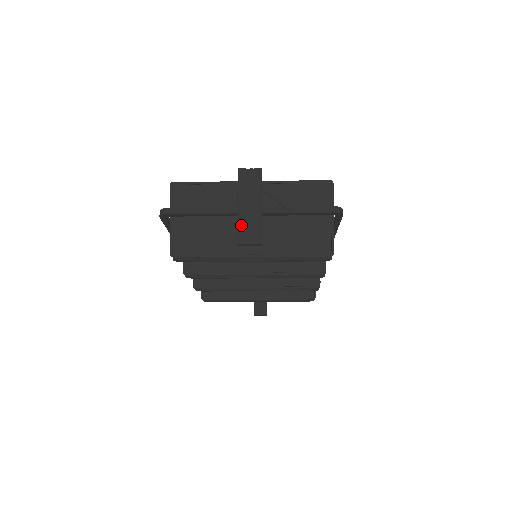
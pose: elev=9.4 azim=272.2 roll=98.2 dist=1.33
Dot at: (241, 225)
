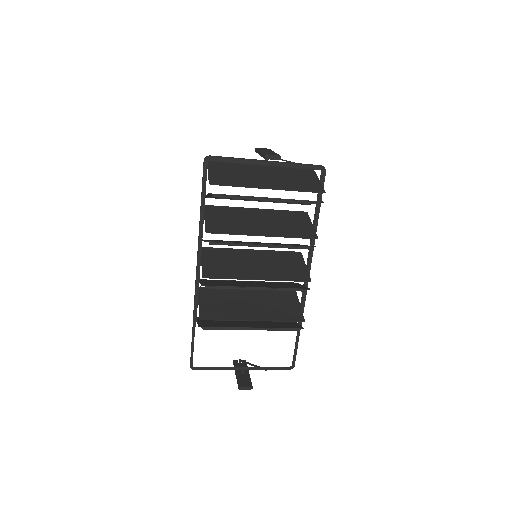
Dot at: (265, 153)
